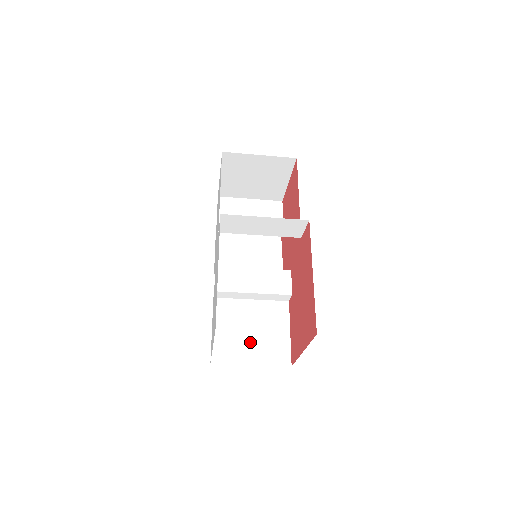
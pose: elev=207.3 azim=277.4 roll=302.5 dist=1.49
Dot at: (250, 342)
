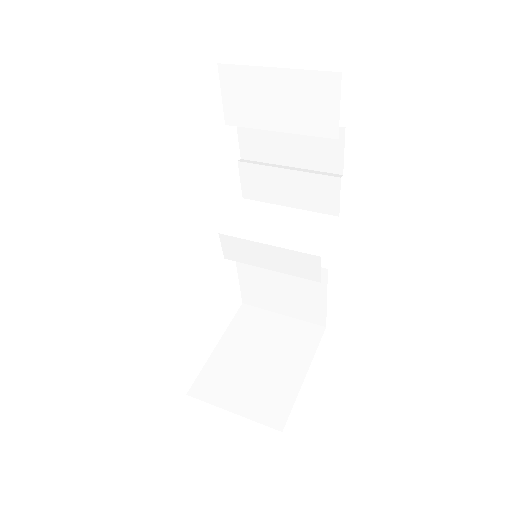
Dot at: (280, 297)
